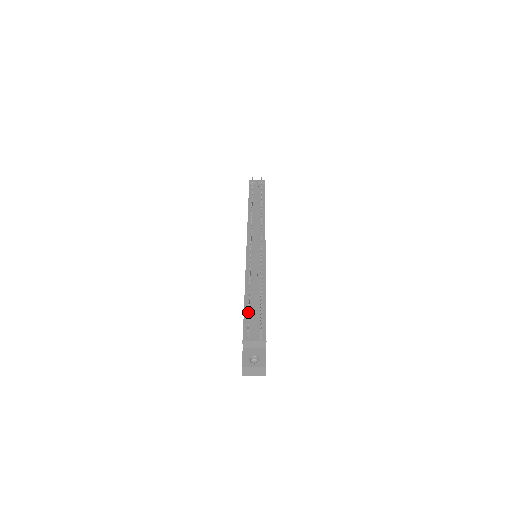
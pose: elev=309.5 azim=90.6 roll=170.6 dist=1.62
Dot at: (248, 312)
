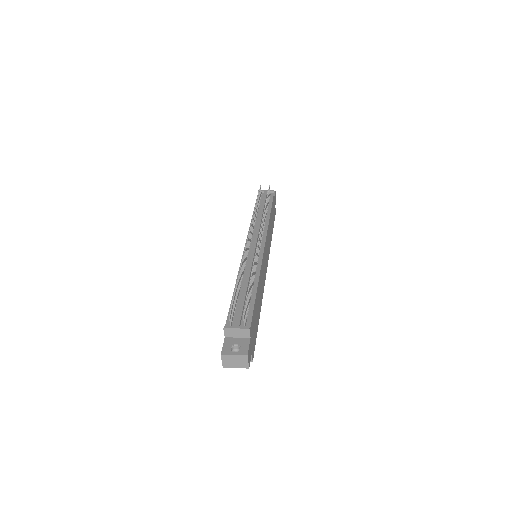
Dot at: (232, 299)
